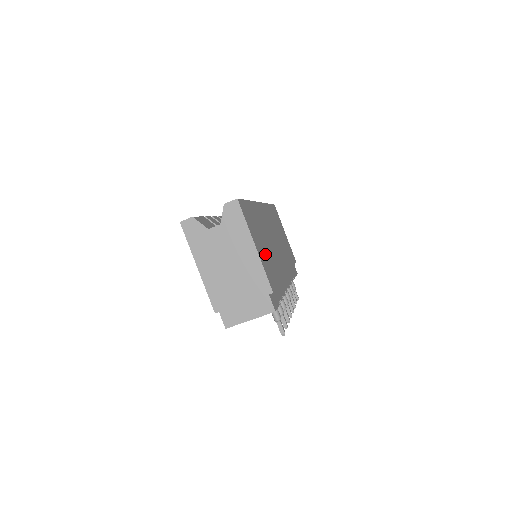
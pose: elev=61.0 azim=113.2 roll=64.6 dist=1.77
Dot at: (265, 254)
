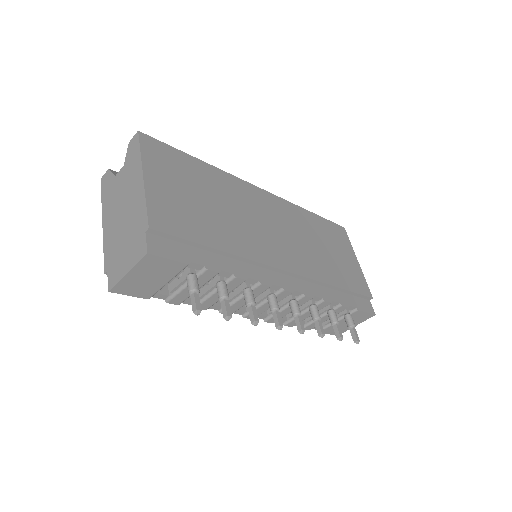
Dot at: (185, 203)
